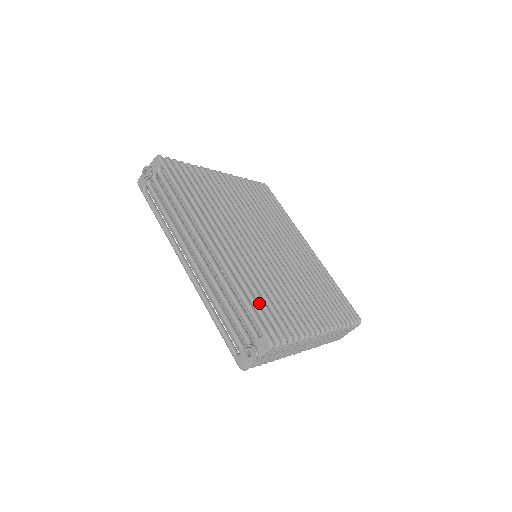
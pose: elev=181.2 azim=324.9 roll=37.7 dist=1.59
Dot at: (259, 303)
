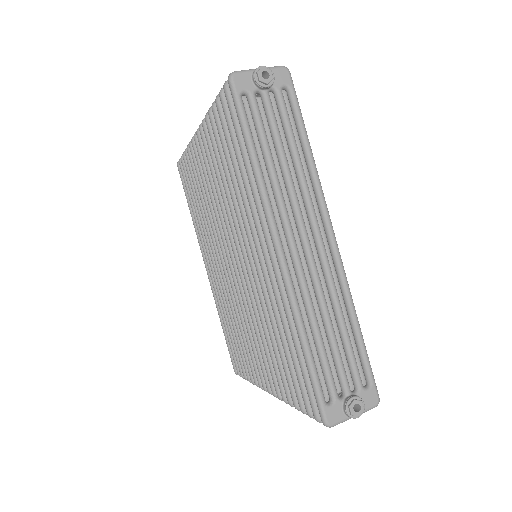
Dot at: occluded
